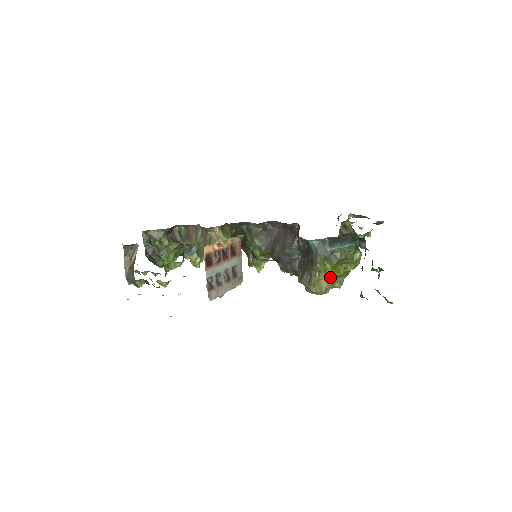
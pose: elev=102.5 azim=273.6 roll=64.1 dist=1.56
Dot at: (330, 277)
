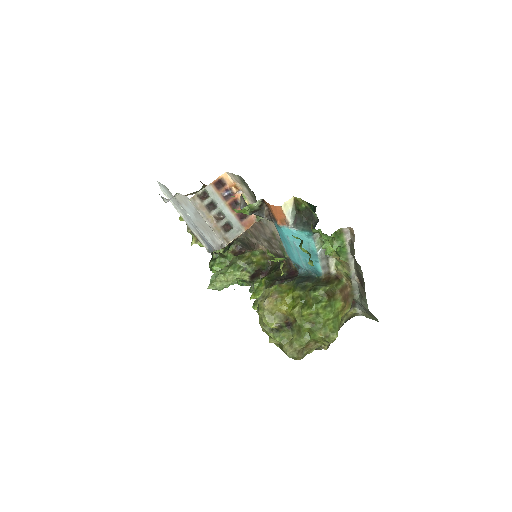
Dot at: (282, 300)
